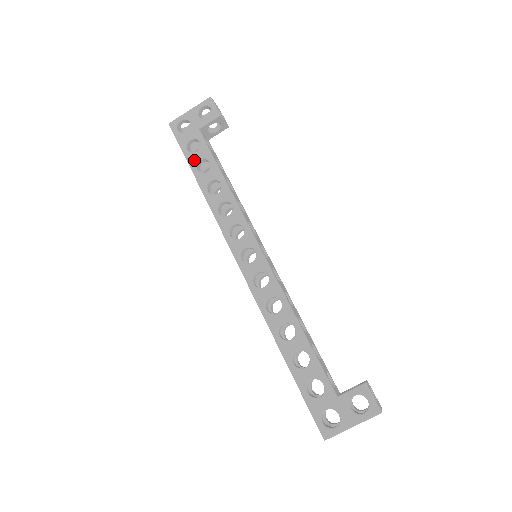
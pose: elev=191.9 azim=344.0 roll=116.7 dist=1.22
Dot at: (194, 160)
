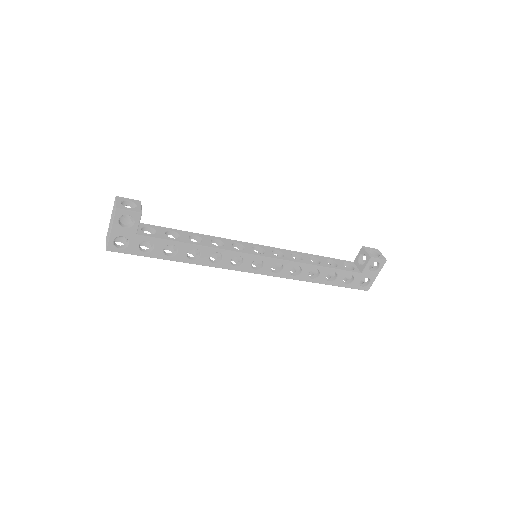
Dot at: (159, 254)
